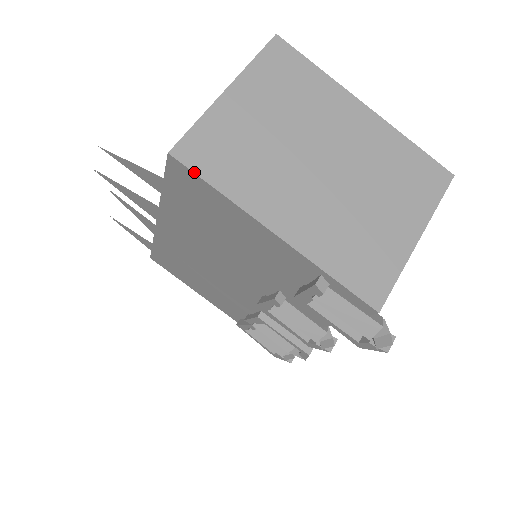
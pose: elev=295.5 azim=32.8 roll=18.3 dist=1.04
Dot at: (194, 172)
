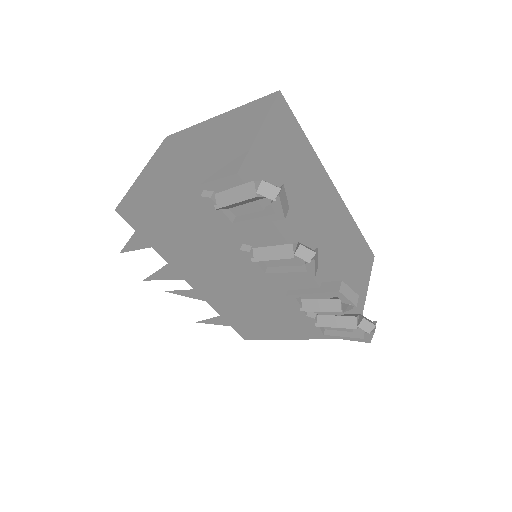
Dot at: (127, 206)
